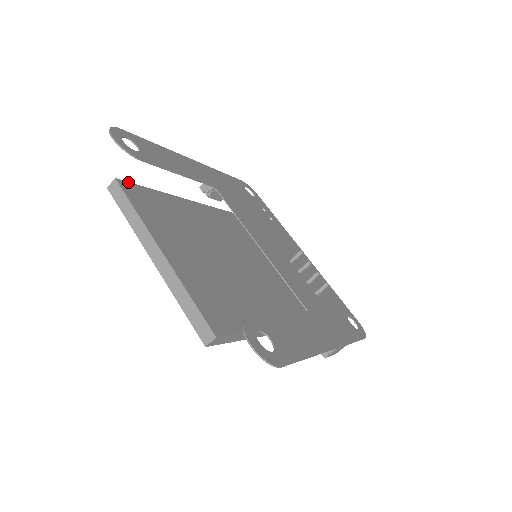
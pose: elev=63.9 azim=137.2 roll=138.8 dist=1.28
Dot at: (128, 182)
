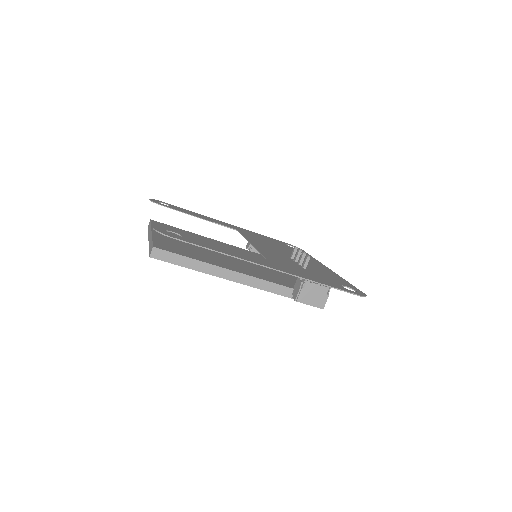
Dot at: (161, 223)
